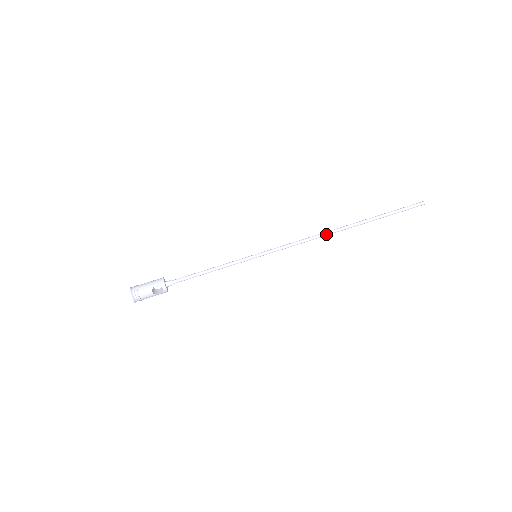
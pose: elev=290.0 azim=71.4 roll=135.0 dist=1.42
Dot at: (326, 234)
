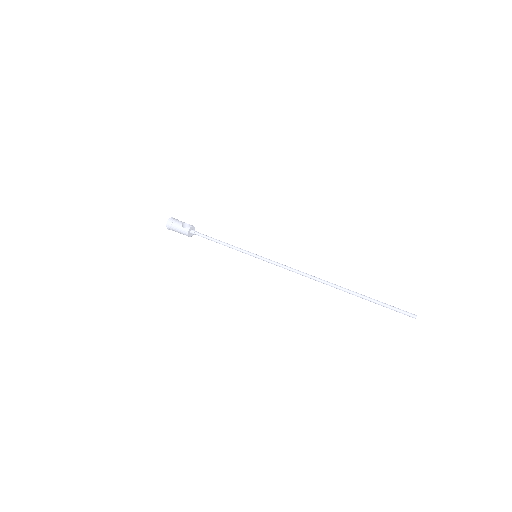
Dot at: (315, 277)
